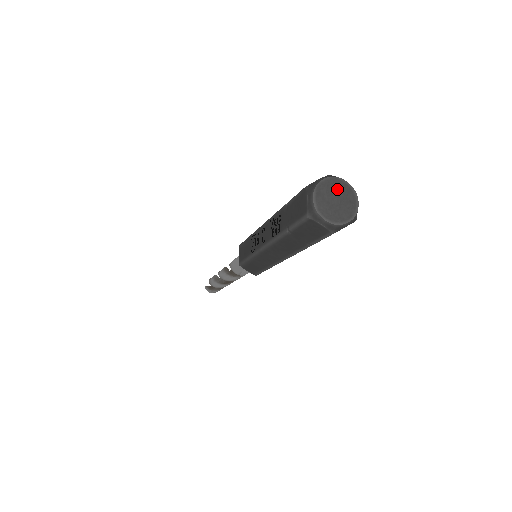
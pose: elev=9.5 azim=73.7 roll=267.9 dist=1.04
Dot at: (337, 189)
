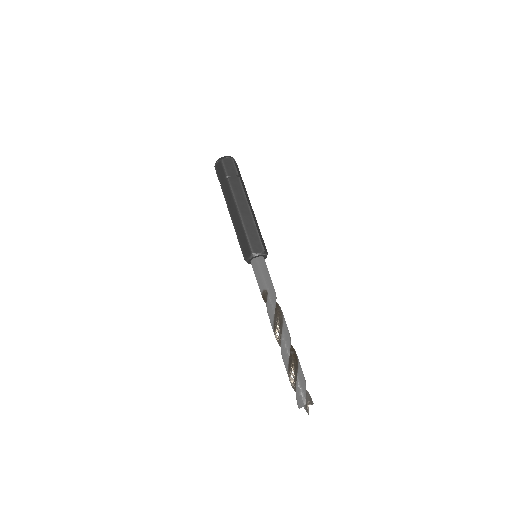
Dot at: occluded
